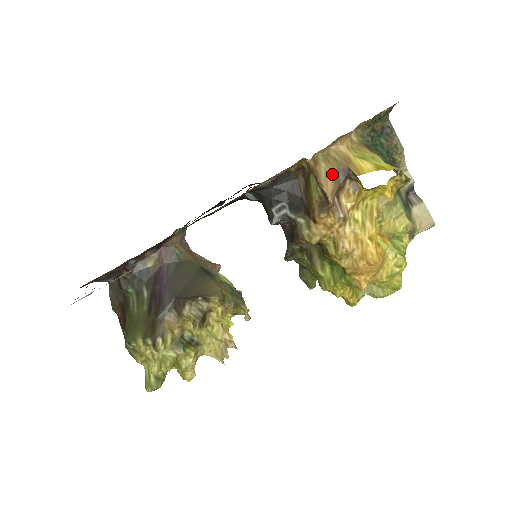
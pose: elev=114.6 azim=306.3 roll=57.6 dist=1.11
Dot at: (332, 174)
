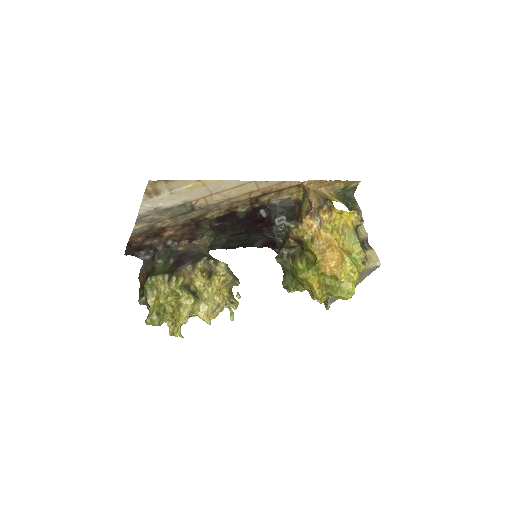
Dot at: (317, 197)
